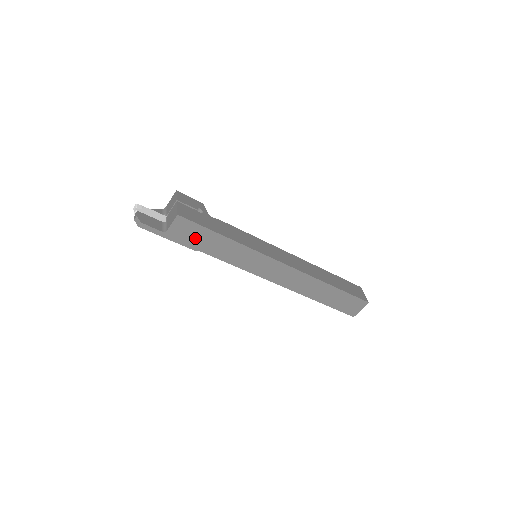
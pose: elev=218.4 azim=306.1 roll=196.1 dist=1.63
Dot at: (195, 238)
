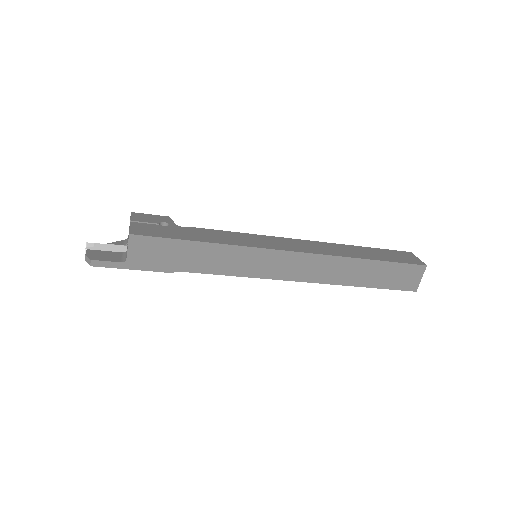
Dot at: (165, 257)
